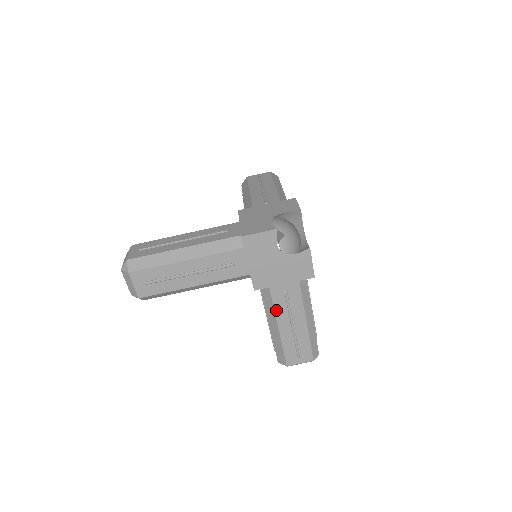
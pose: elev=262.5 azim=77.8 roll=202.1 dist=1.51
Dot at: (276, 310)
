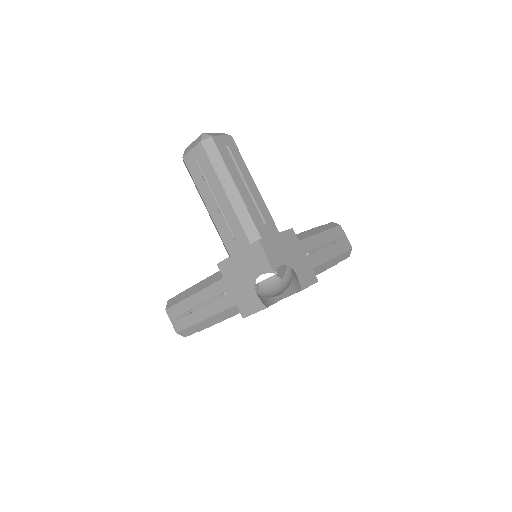
Dot at: occluded
